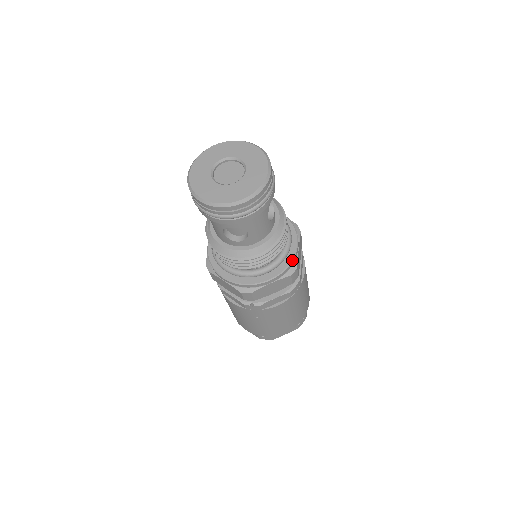
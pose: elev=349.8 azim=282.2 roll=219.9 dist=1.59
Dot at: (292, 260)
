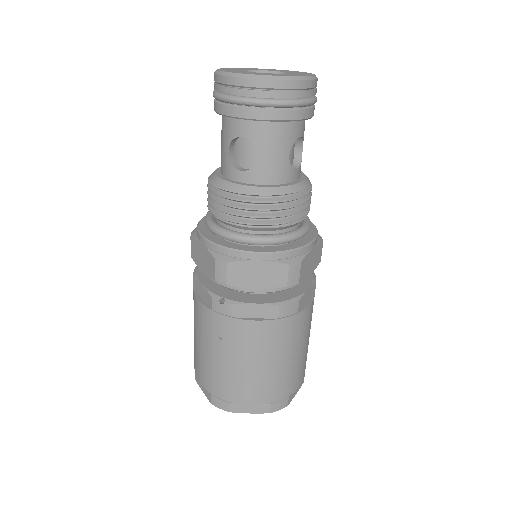
Dot at: (298, 248)
